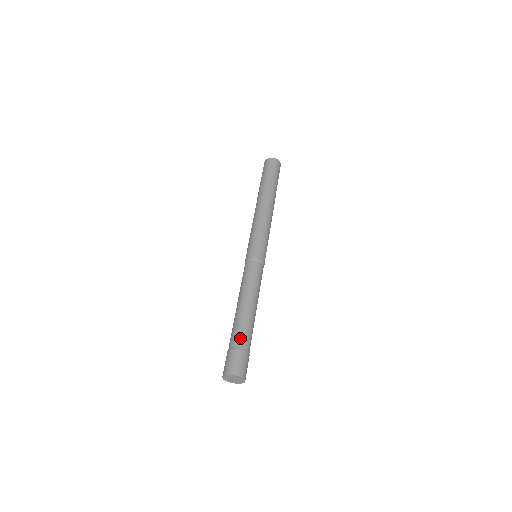
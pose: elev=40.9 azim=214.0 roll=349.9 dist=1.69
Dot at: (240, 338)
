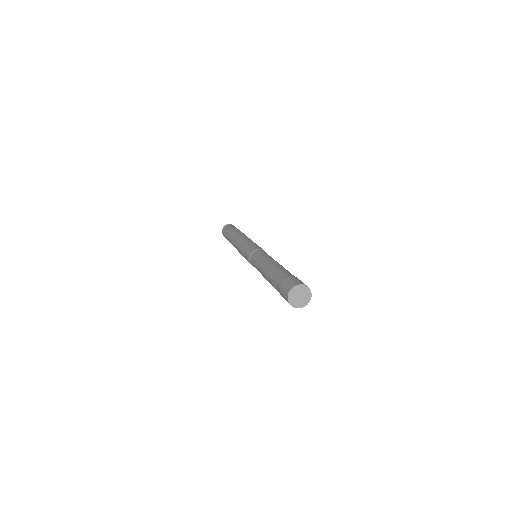
Dot at: (282, 273)
